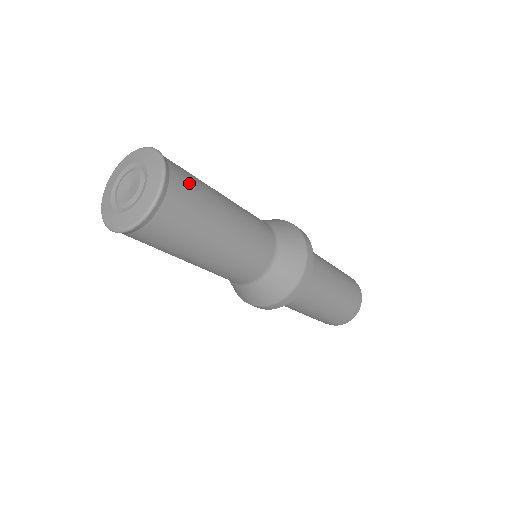
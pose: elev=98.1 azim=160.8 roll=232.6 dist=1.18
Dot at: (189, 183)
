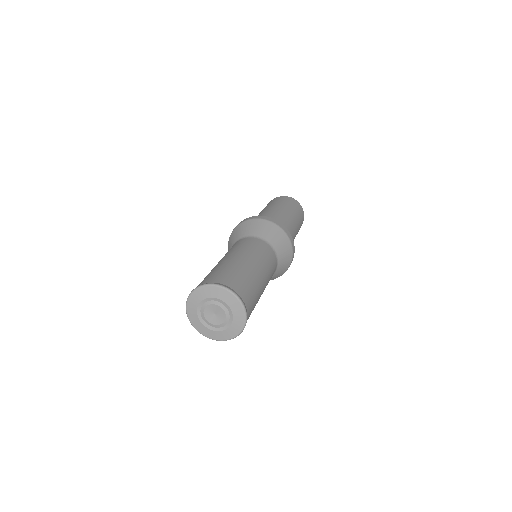
Dot at: occluded
